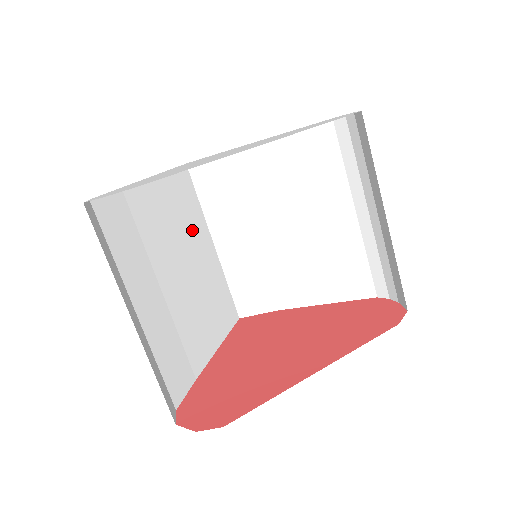
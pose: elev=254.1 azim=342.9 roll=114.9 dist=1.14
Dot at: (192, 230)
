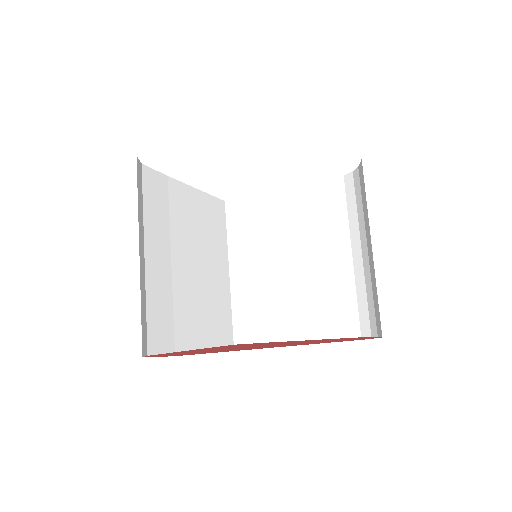
Dot at: (213, 245)
